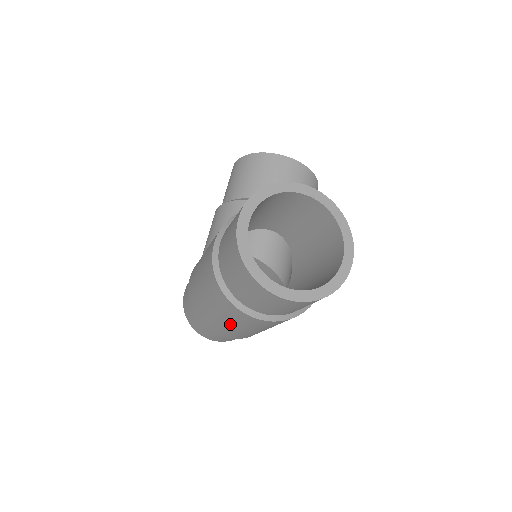
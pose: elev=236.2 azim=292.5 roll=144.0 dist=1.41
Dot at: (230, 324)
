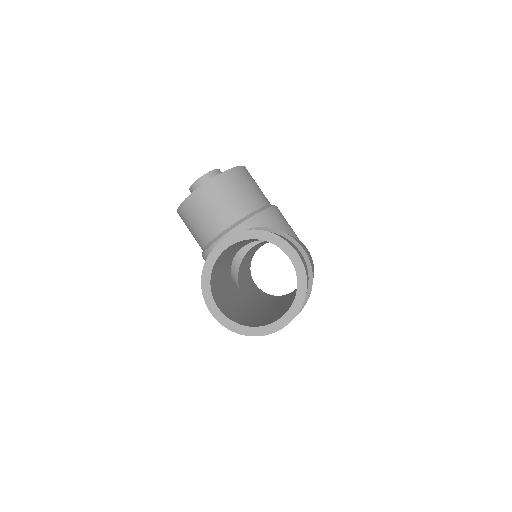
Dot at: occluded
